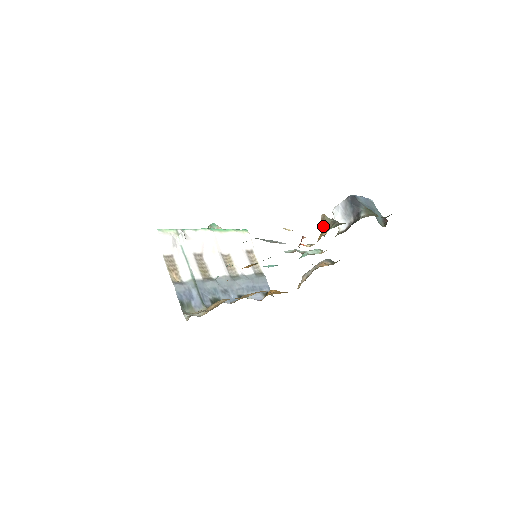
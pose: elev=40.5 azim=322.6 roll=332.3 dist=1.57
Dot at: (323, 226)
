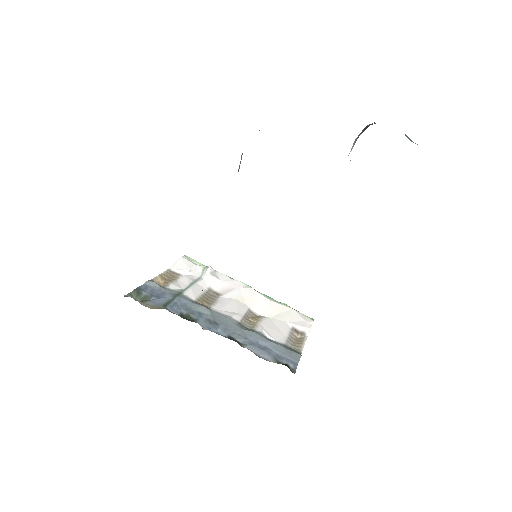
Dot at: occluded
